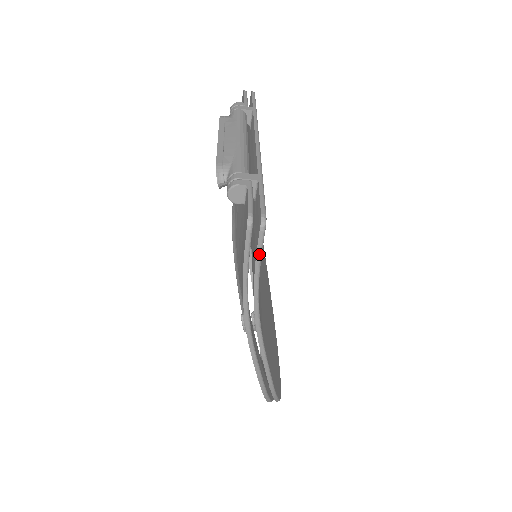
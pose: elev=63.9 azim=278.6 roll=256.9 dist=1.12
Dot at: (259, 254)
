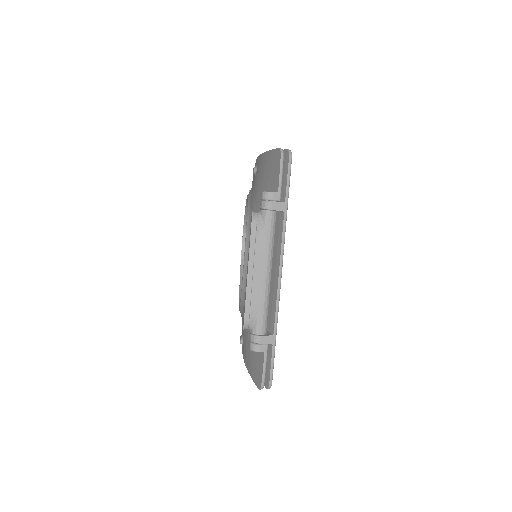
Dot at: occluded
